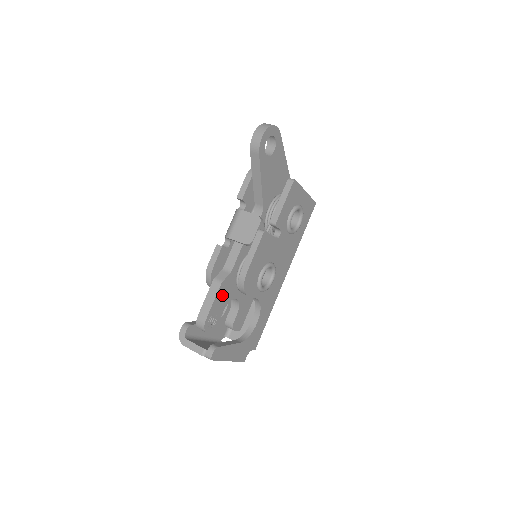
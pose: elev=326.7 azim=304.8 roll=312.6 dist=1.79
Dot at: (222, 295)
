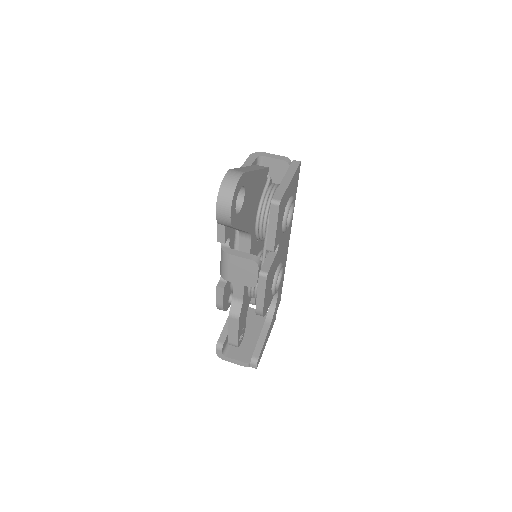
Dot at: (242, 318)
